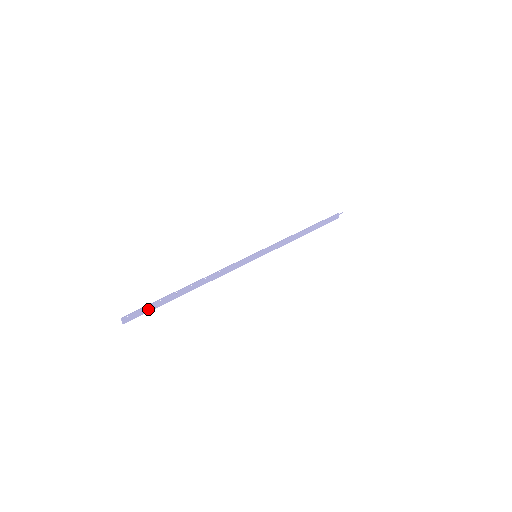
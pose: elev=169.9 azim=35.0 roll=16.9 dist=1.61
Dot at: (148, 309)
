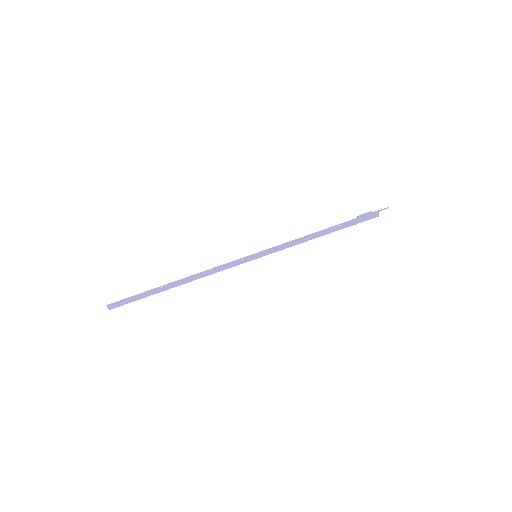
Dot at: (133, 299)
